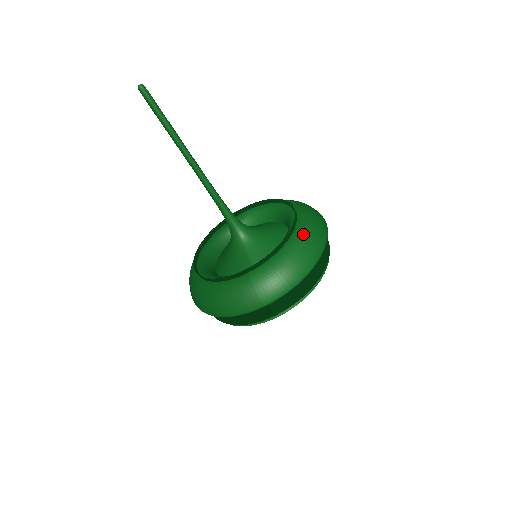
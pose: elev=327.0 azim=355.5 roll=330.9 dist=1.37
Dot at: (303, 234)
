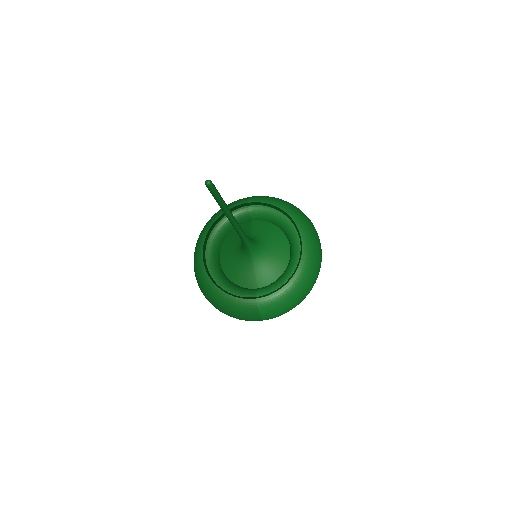
Dot at: (305, 273)
